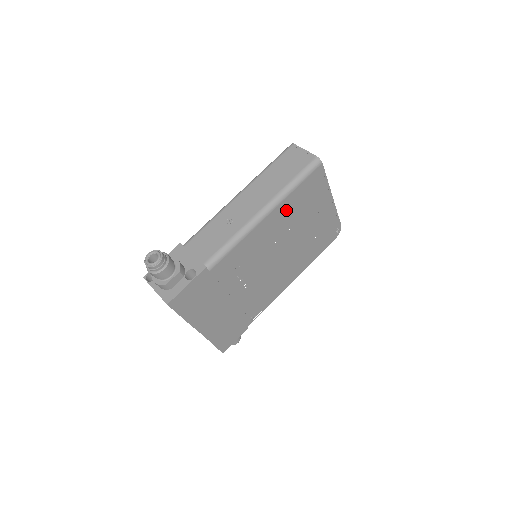
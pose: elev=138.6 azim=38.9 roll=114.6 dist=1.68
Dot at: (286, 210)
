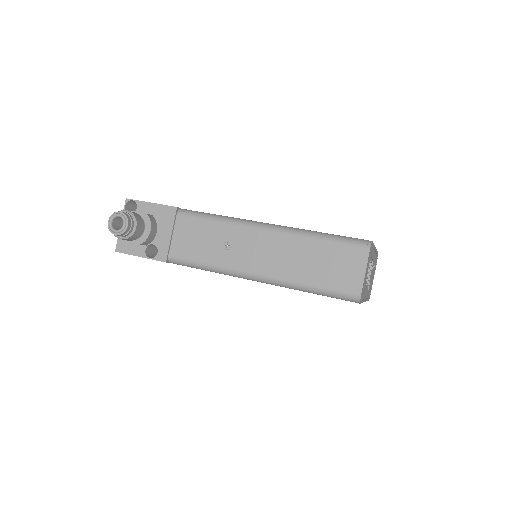
Dot at: occluded
